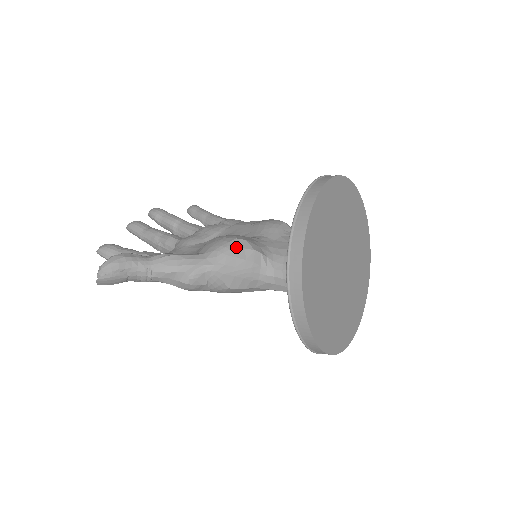
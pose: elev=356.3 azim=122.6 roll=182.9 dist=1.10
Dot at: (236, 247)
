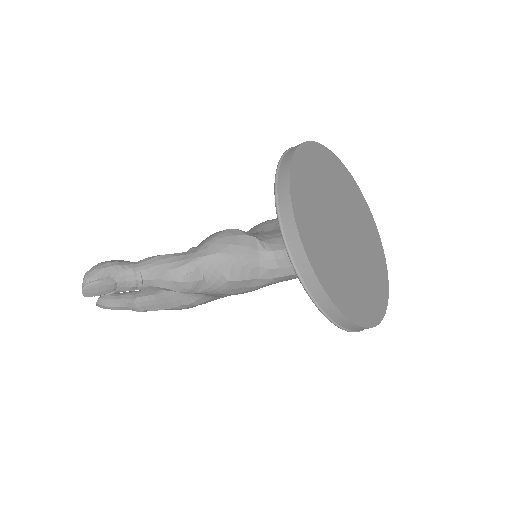
Dot at: (228, 235)
